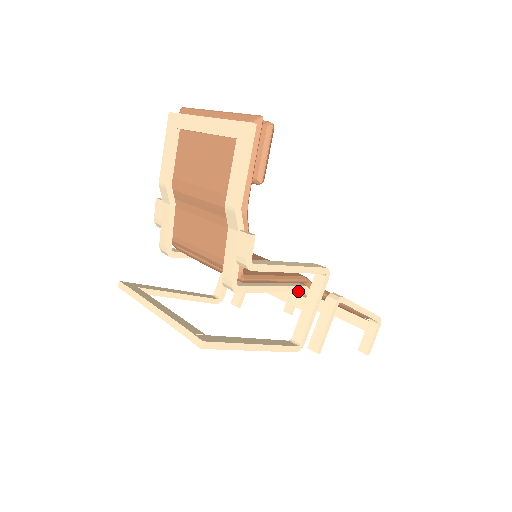
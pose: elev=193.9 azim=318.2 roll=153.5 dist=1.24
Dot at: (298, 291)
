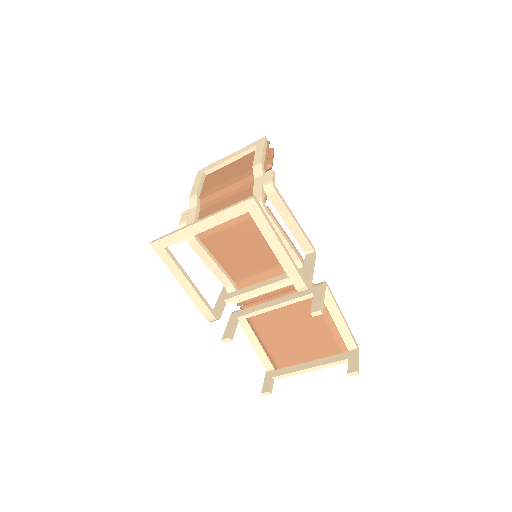
Dot at: (297, 256)
